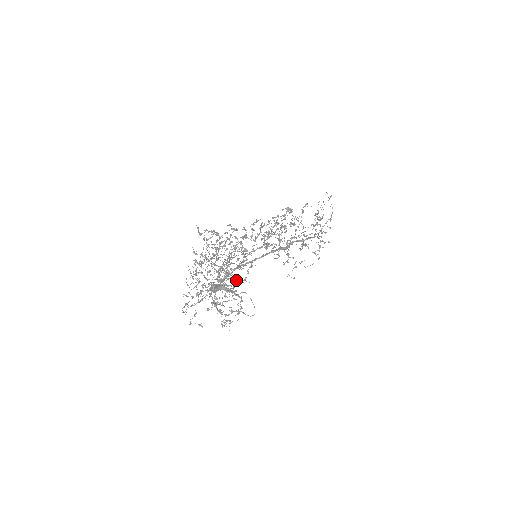
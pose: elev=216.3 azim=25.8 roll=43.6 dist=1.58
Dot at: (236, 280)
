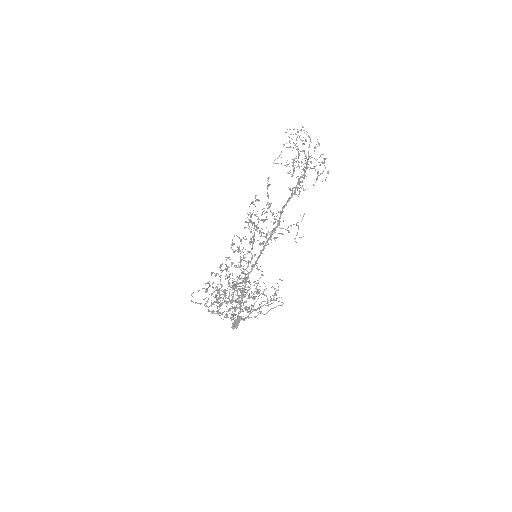
Dot at: occluded
